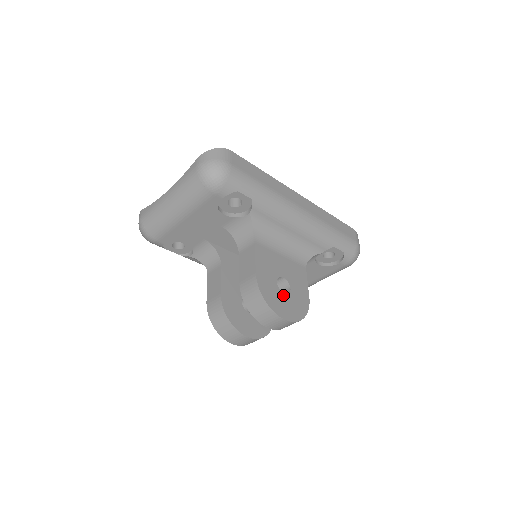
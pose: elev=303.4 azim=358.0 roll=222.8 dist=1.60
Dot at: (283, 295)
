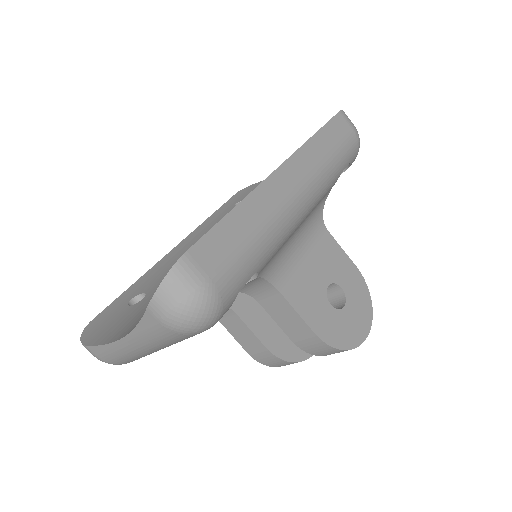
Dot at: (345, 310)
